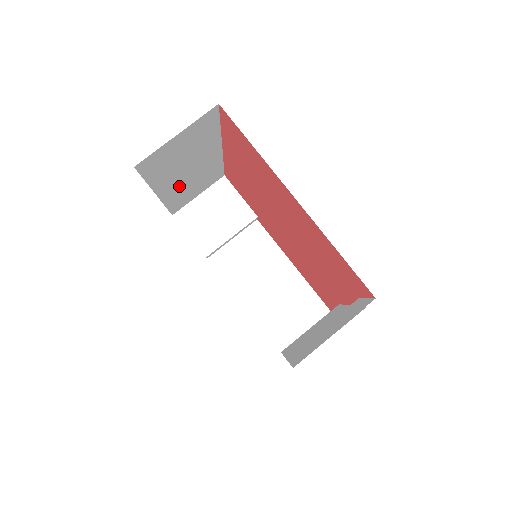
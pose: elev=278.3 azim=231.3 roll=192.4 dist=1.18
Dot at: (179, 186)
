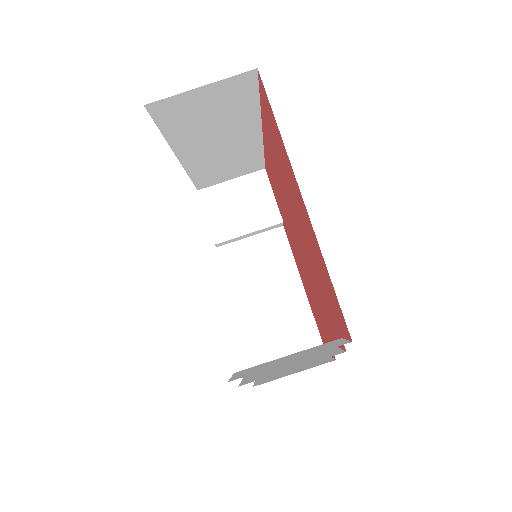
Dot at: (206, 157)
